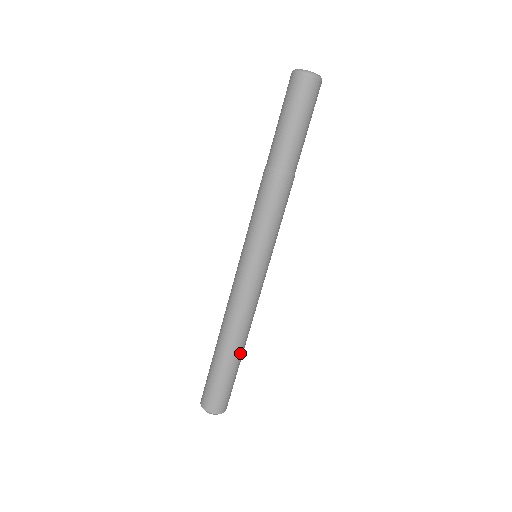
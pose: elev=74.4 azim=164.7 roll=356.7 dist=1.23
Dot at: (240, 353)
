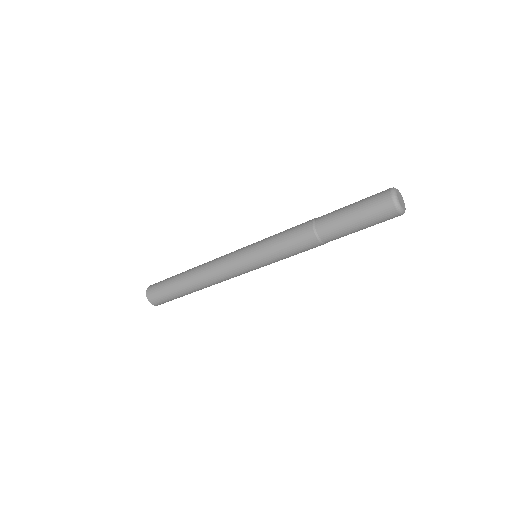
Dot at: (195, 291)
